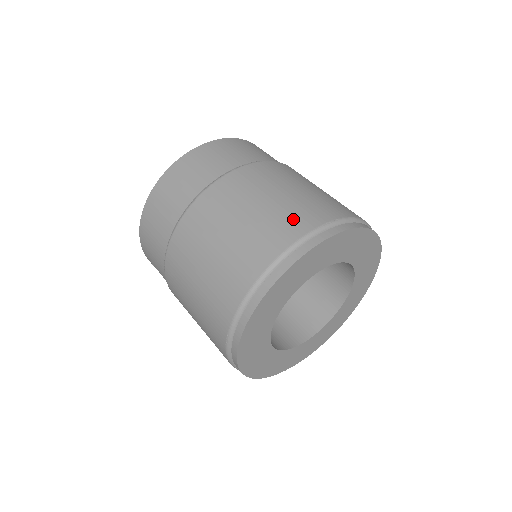
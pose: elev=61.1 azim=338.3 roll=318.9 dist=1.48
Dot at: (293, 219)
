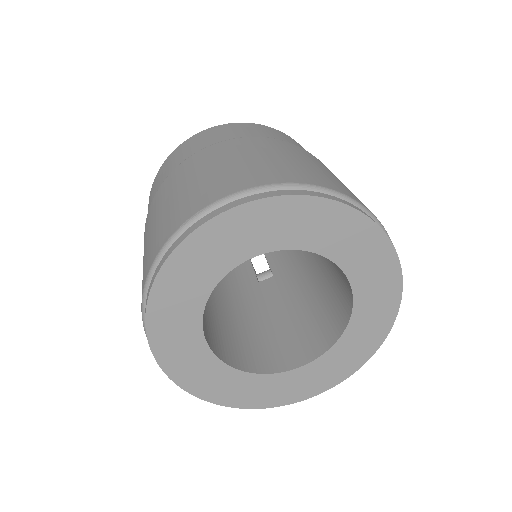
Dot at: (164, 229)
